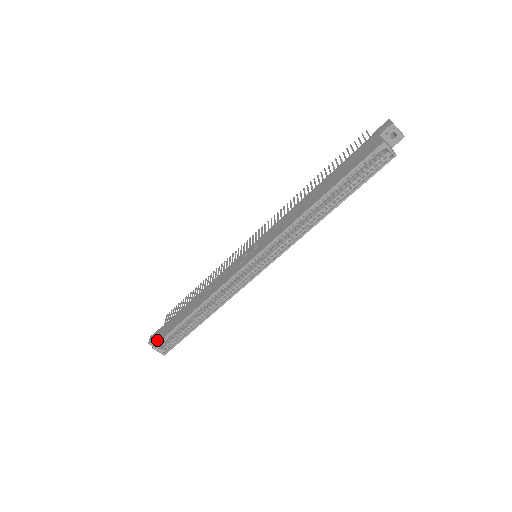
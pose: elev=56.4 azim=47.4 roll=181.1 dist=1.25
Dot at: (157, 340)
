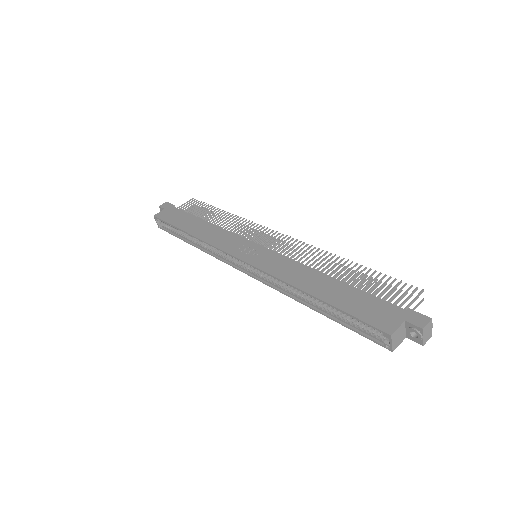
Dot at: (161, 215)
